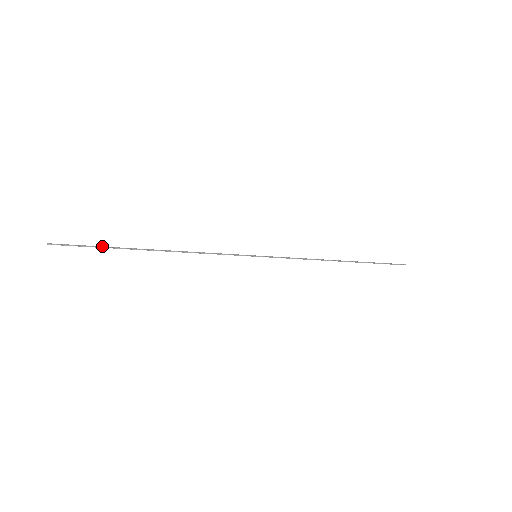
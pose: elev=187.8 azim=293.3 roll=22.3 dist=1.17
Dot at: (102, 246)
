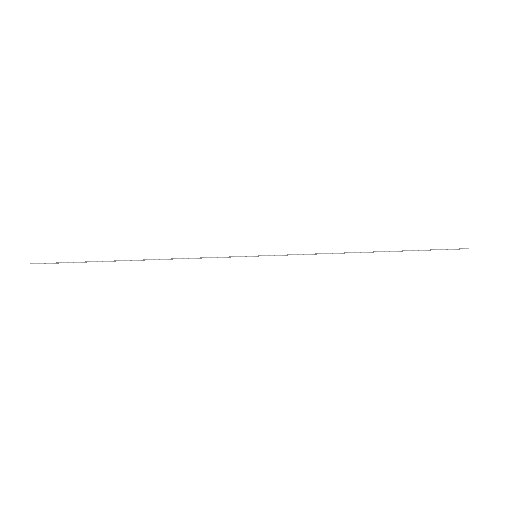
Dot at: occluded
